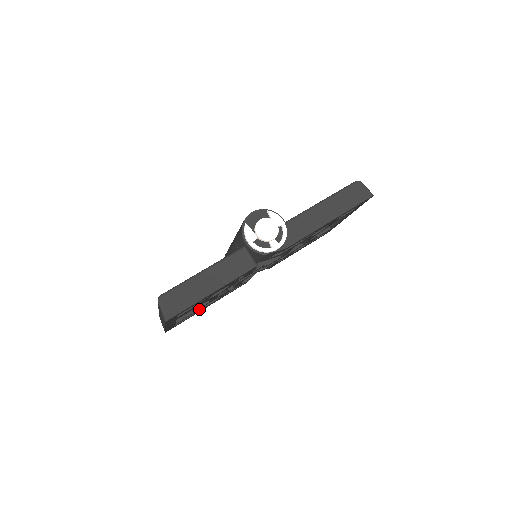
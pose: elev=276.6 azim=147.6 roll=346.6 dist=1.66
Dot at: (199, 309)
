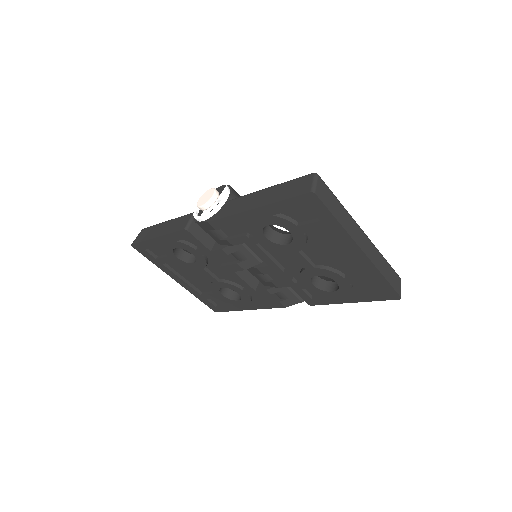
Dot at: (218, 293)
